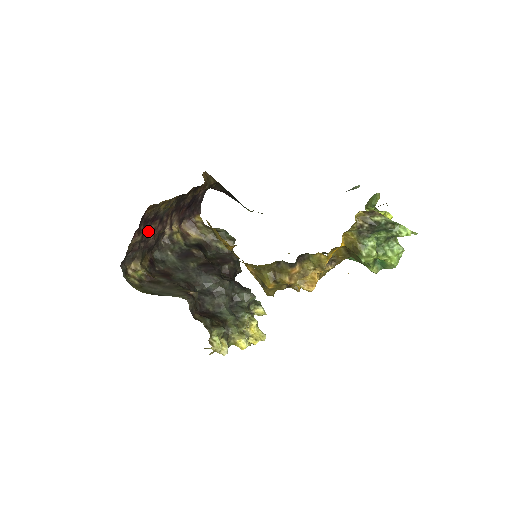
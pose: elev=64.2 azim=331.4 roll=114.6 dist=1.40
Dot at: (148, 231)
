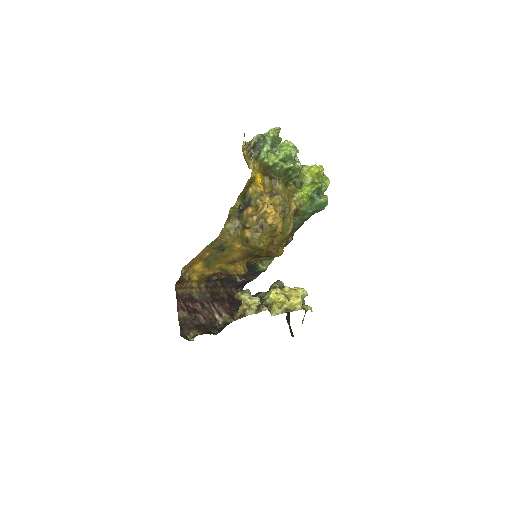
Dot at: (193, 311)
